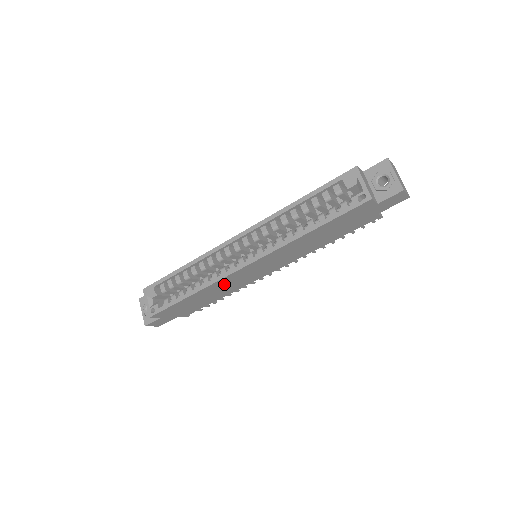
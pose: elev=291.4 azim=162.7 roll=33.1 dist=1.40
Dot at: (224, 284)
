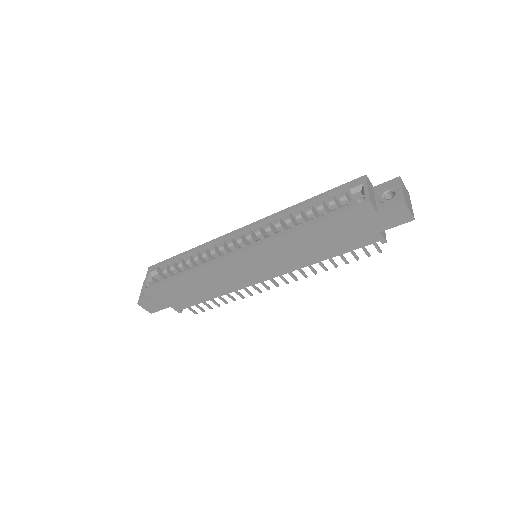
Dot at: (217, 273)
